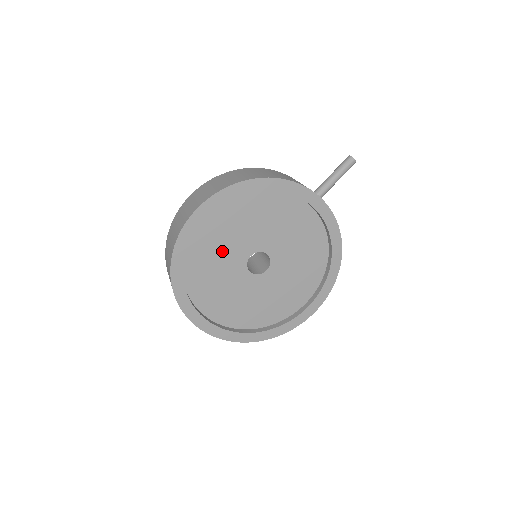
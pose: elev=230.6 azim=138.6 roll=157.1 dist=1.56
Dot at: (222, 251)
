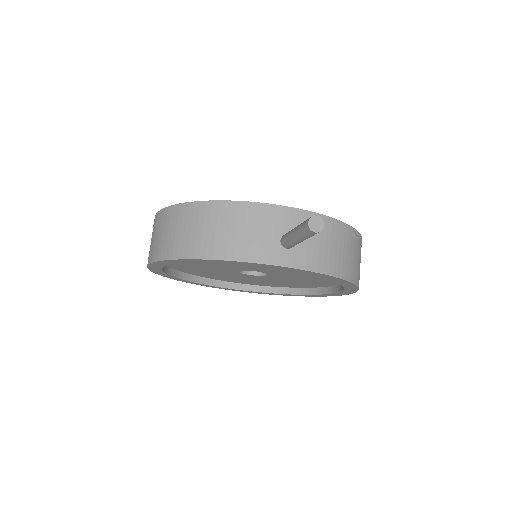
Dot at: (207, 269)
